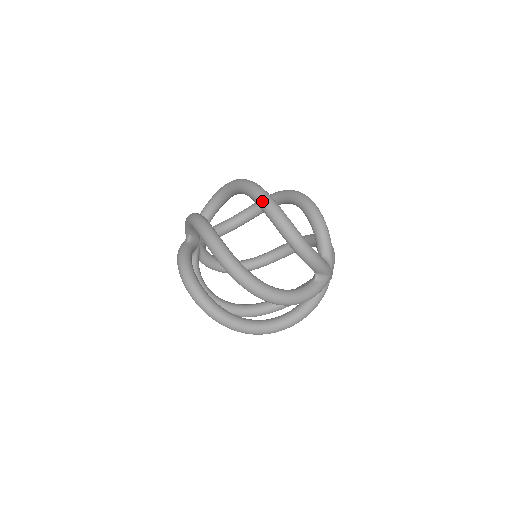
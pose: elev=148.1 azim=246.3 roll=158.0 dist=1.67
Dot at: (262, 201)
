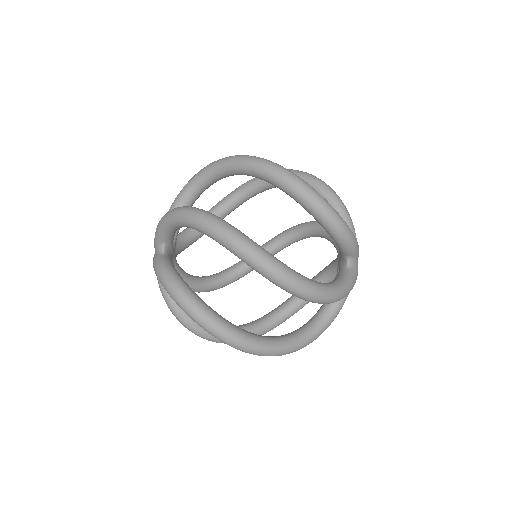
Dot at: (277, 173)
